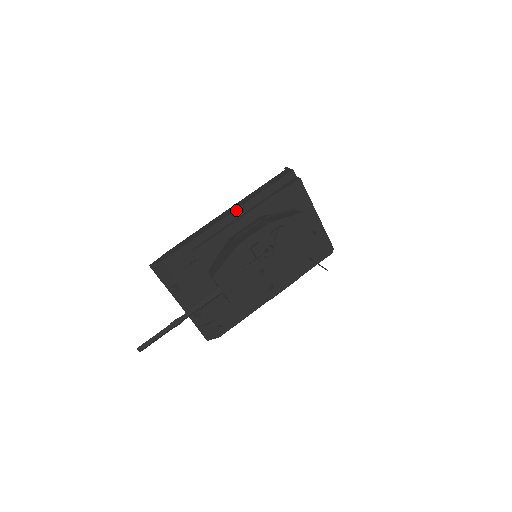
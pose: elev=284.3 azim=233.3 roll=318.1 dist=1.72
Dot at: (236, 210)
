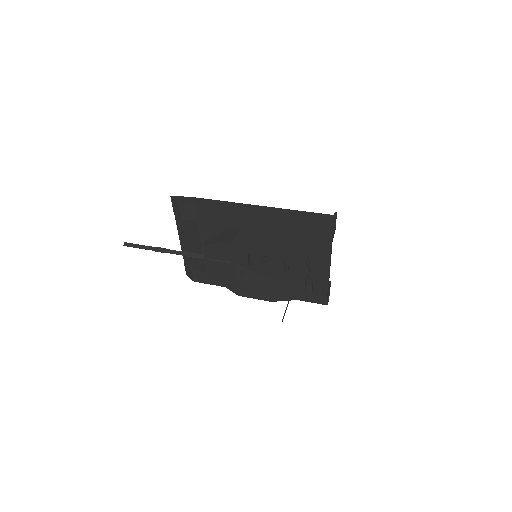
Dot at: (260, 213)
